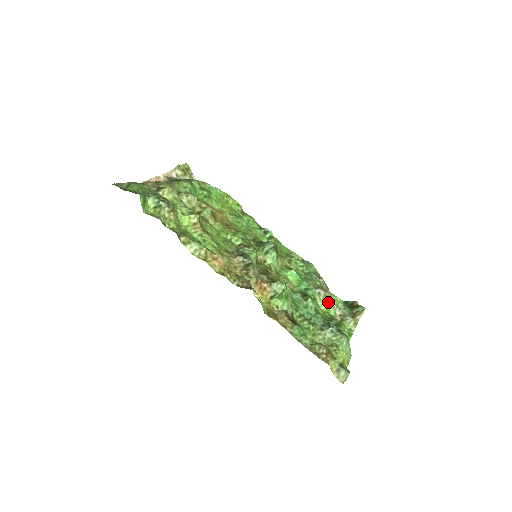
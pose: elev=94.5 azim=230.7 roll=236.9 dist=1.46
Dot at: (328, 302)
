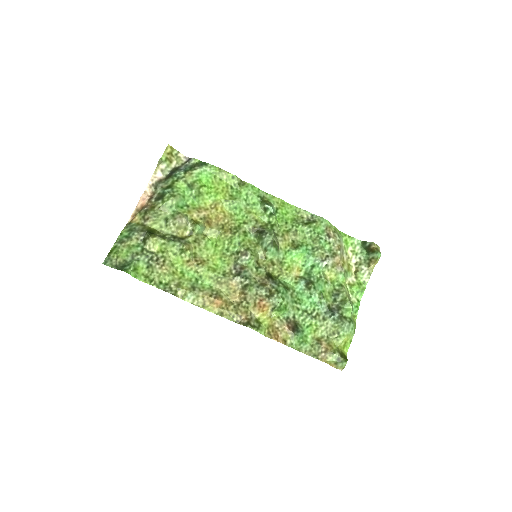
Dot at: (337, 269)
